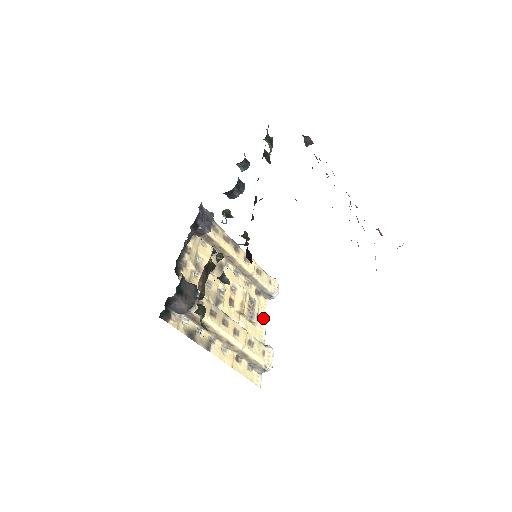
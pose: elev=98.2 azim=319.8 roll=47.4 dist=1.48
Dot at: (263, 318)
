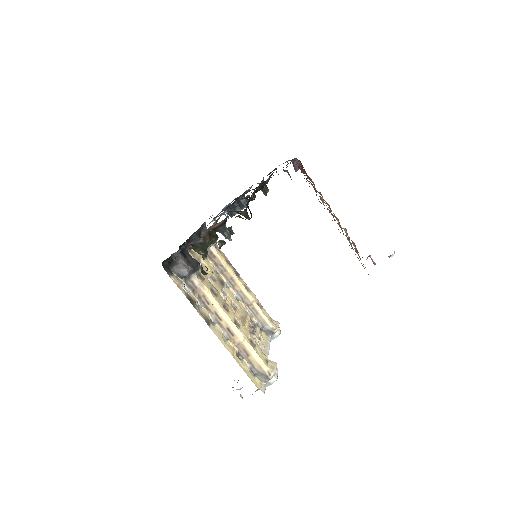
Dot at: (265, 347)
